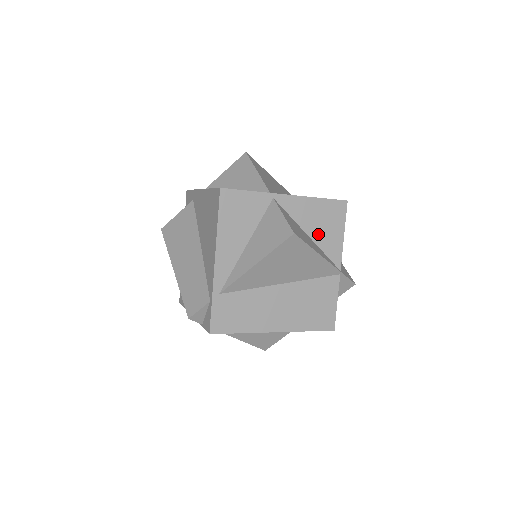
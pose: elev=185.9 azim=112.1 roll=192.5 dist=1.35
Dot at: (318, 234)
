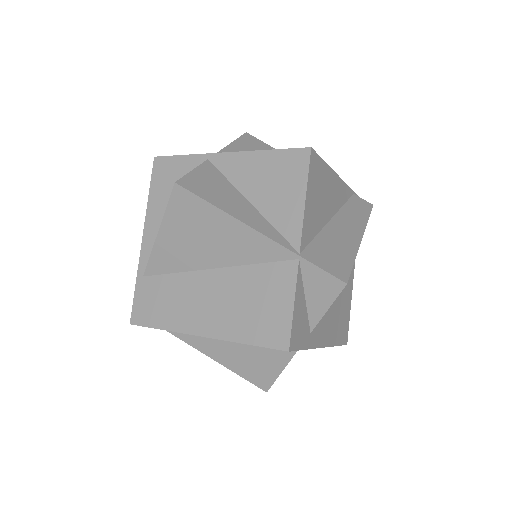
Dot at: (265, 200)
